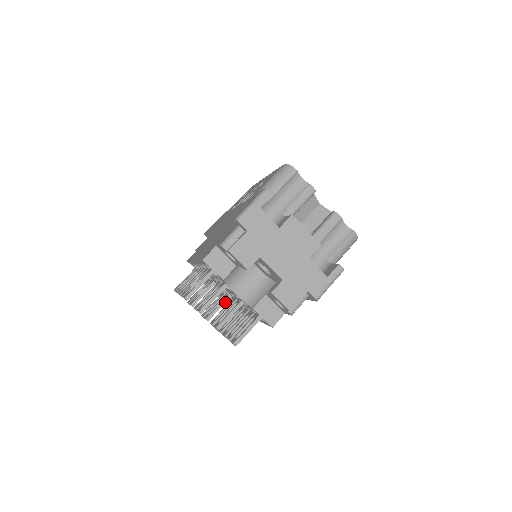
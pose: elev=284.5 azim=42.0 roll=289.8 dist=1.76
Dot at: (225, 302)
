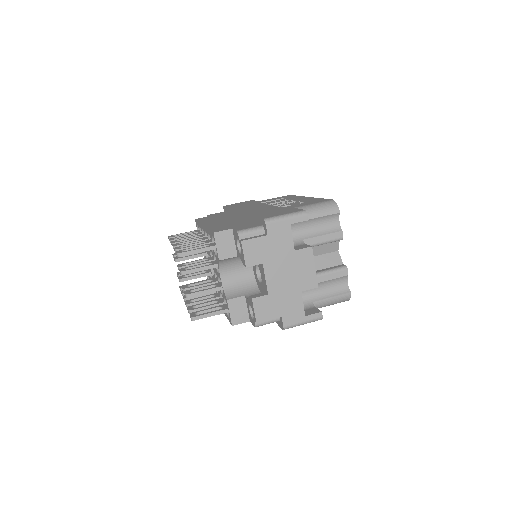
Dot at: (205, 276)
